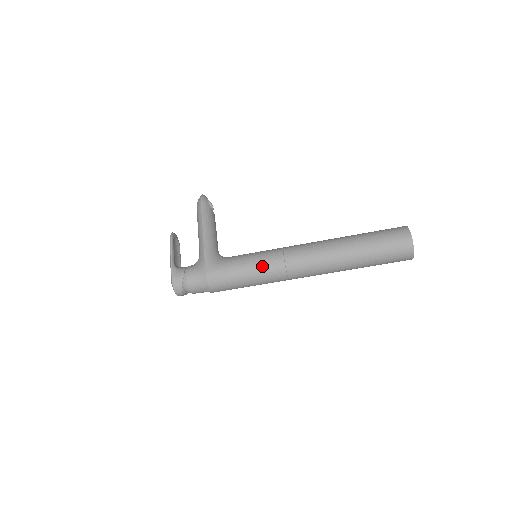
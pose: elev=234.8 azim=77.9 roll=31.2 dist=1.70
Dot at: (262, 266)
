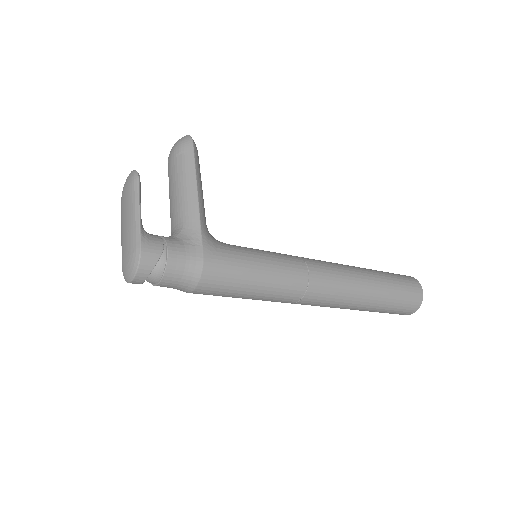
Dot at: (282, 273)
